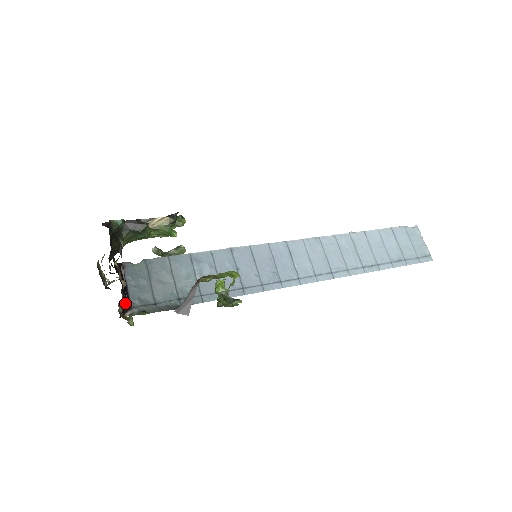
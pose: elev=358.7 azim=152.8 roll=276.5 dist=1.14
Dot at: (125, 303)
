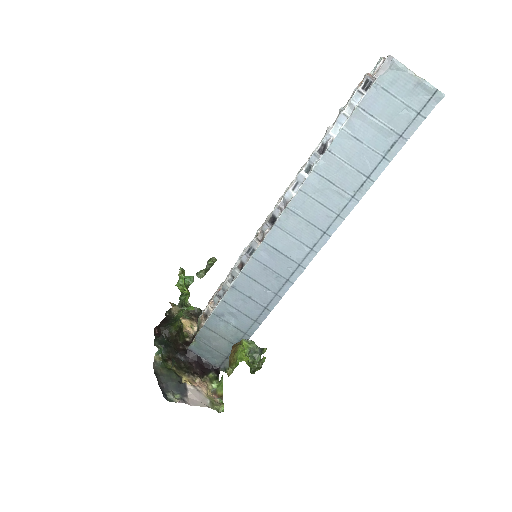
Dot at: (212, 371)
